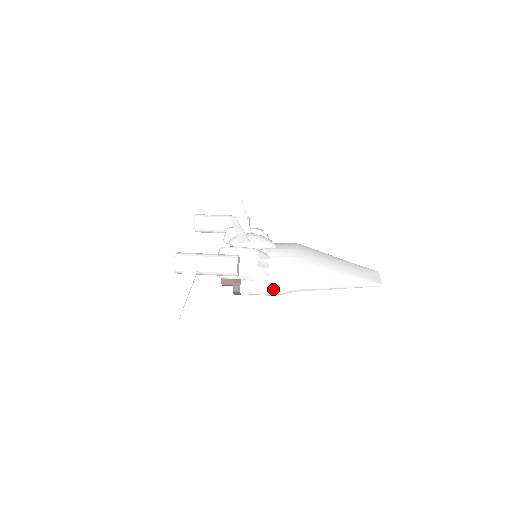
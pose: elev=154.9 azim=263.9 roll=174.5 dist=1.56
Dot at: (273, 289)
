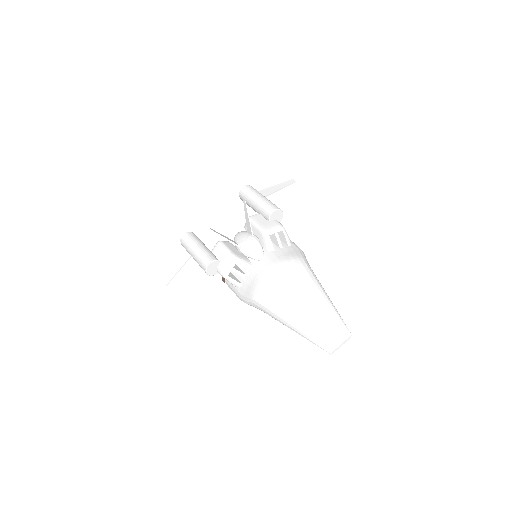
Dot at: (241, 298)
